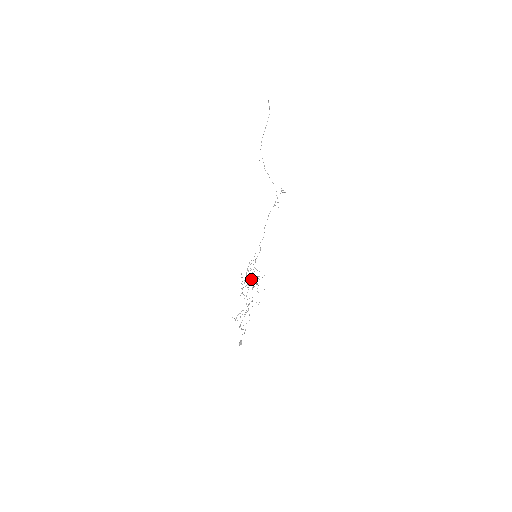
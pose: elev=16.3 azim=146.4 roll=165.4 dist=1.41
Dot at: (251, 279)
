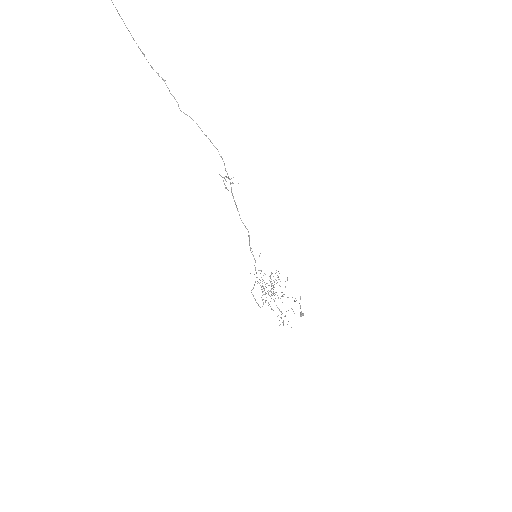
Dot at: occluded
